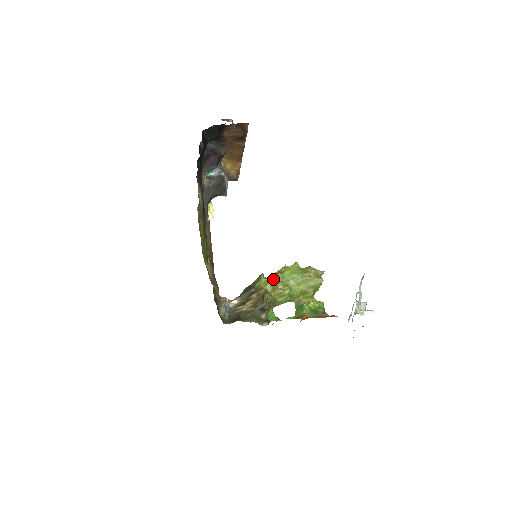
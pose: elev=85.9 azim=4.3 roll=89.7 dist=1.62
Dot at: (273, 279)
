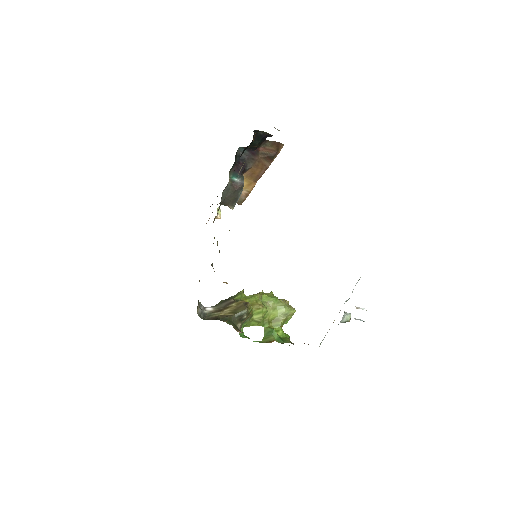
Dot at: (253, 296)
